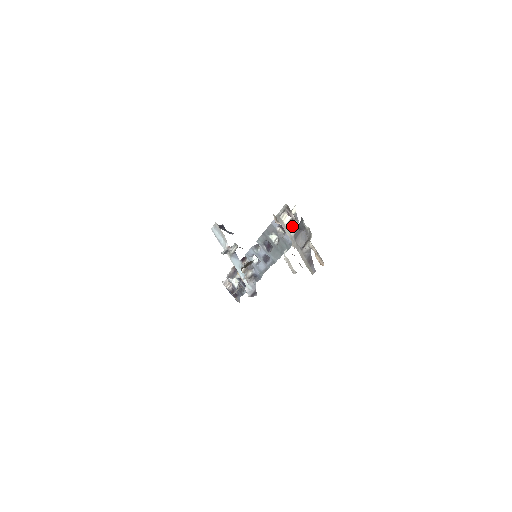
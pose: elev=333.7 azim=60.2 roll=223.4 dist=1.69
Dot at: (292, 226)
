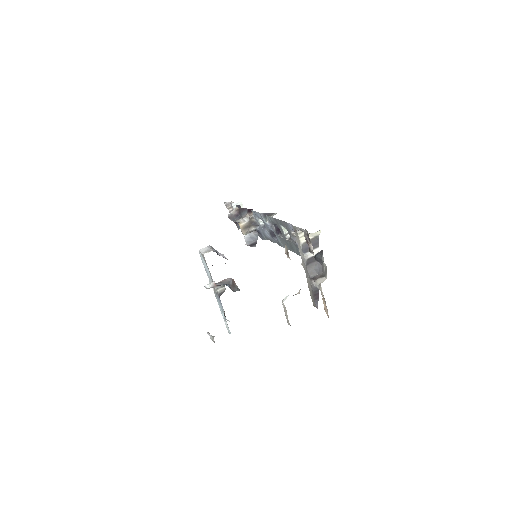
Dot at: occluded
